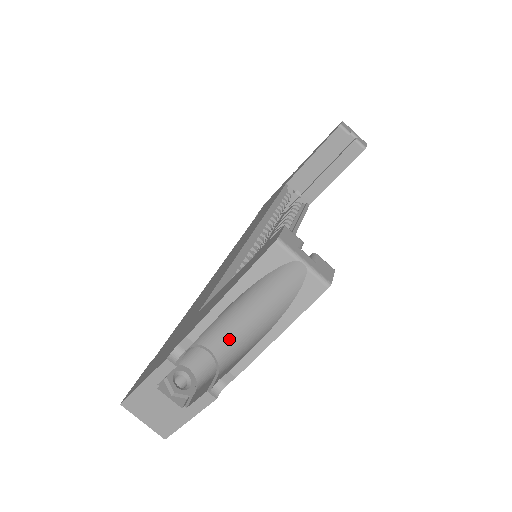
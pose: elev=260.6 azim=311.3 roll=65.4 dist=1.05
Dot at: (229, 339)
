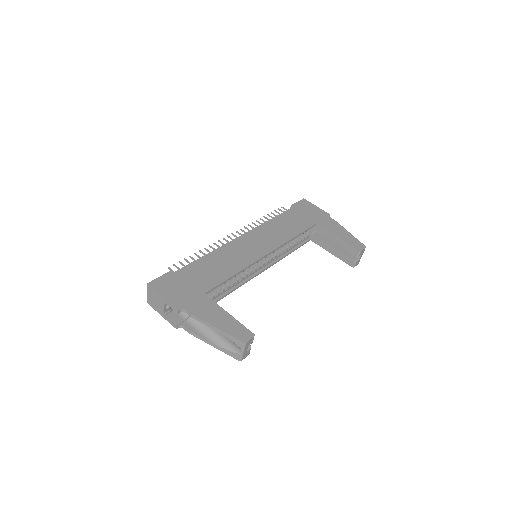
Dot at: occluded
